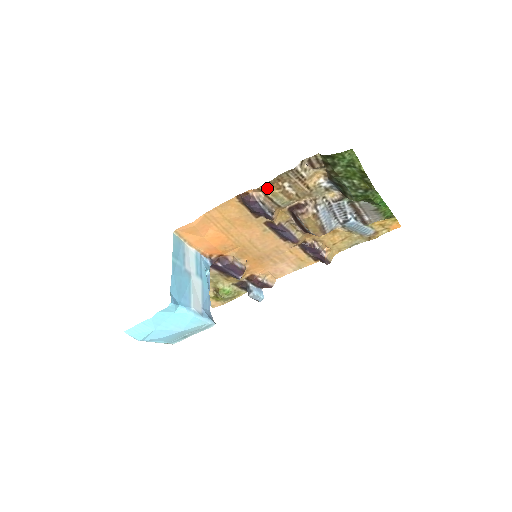
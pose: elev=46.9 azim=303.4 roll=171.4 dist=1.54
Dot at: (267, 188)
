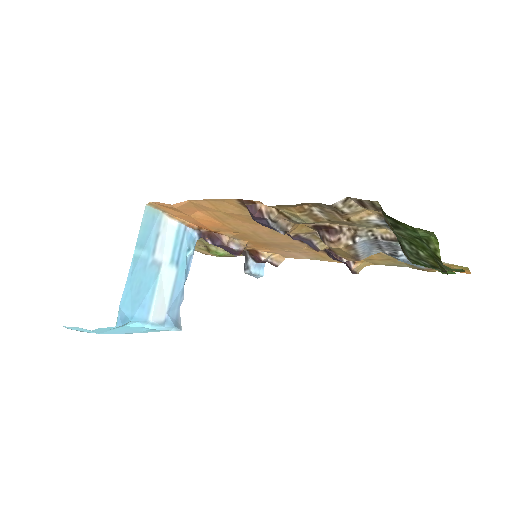
Dot at: (284, 207)
